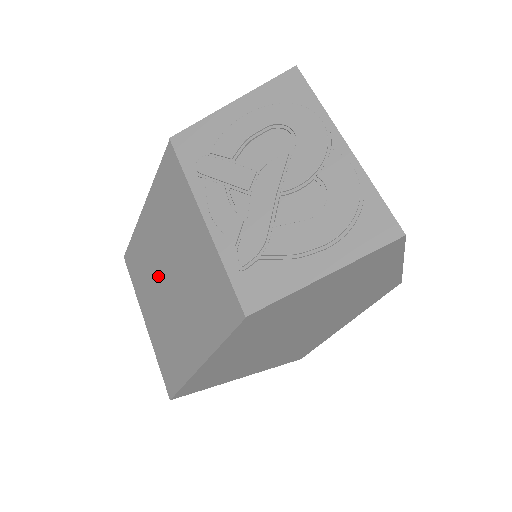
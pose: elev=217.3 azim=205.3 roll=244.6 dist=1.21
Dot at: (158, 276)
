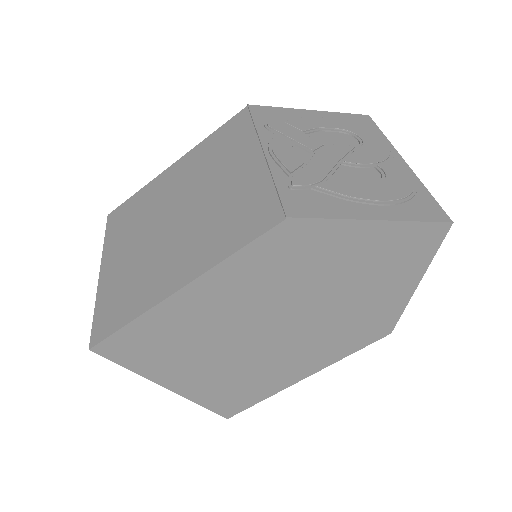
Dot at: (157, 218)
